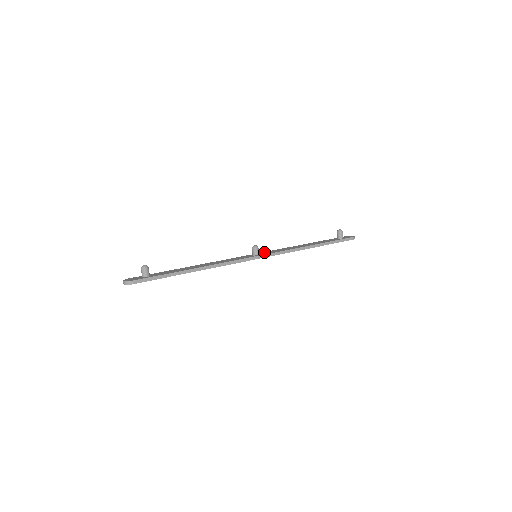
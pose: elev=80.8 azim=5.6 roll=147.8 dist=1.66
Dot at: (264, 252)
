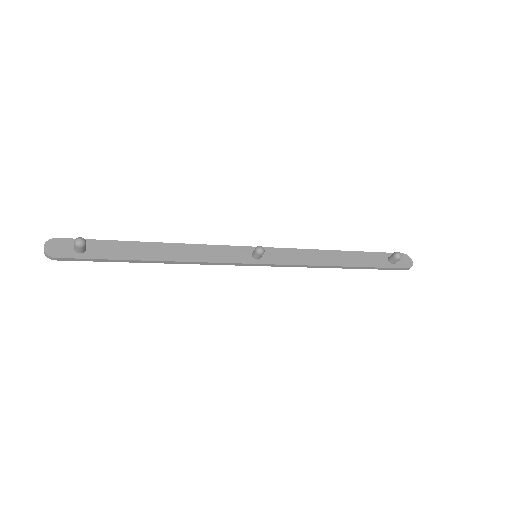
Dot at: (273, 250)
